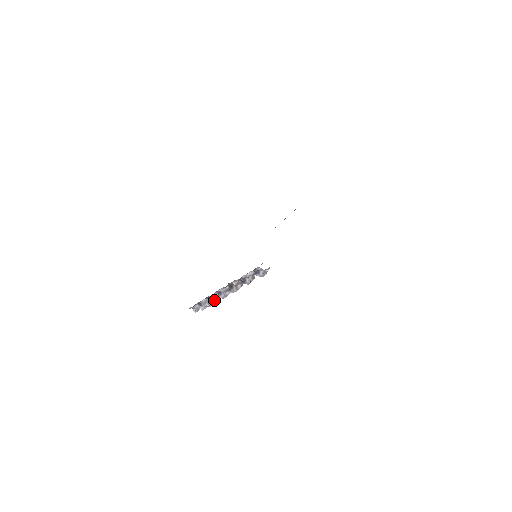
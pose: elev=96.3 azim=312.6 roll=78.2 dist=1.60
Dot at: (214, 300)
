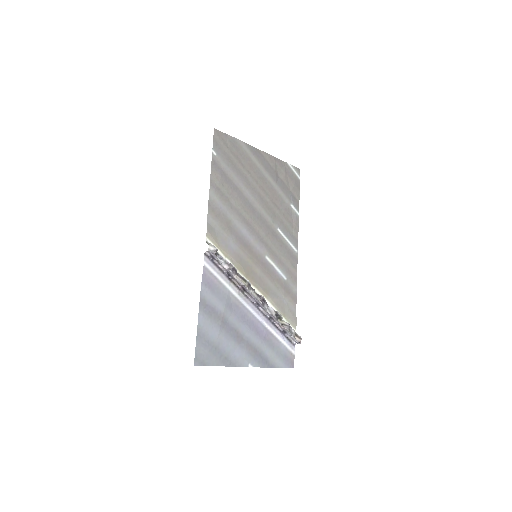
Dot at: (271, 315)
